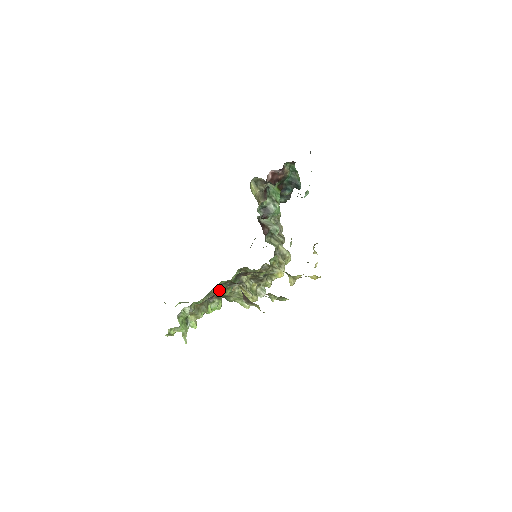
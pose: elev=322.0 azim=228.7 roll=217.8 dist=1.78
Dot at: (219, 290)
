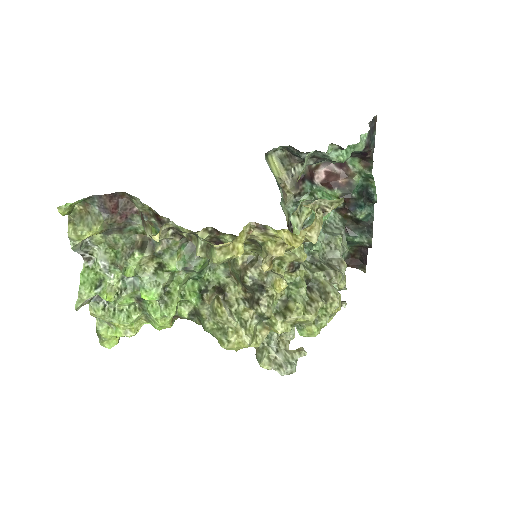
Dot at: (149, 242)
